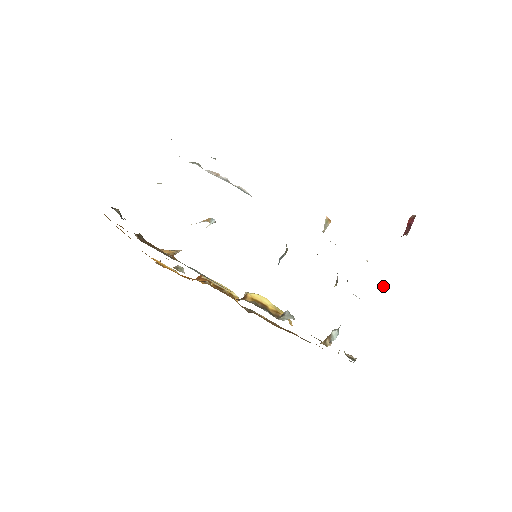
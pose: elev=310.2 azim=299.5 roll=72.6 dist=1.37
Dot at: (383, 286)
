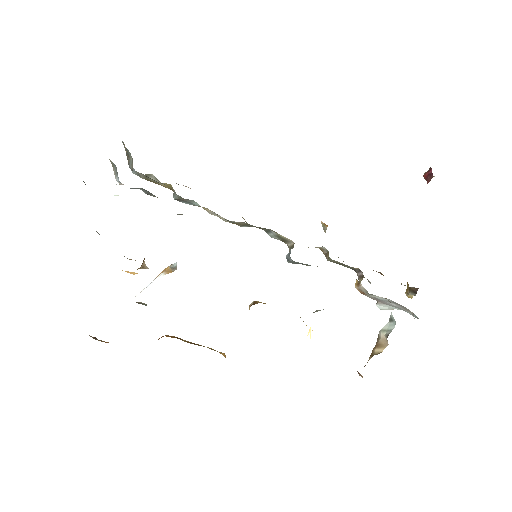
Dot at: (407, 290)
